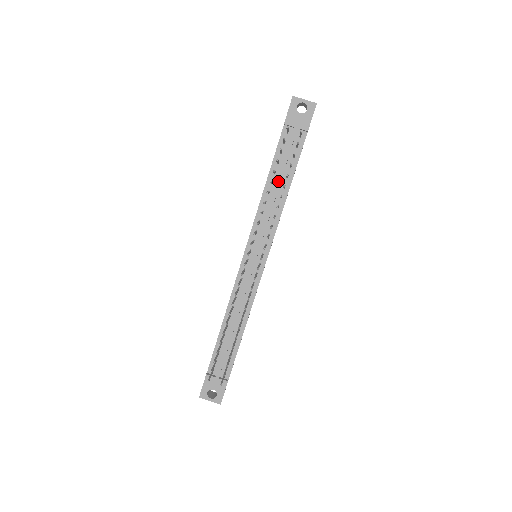
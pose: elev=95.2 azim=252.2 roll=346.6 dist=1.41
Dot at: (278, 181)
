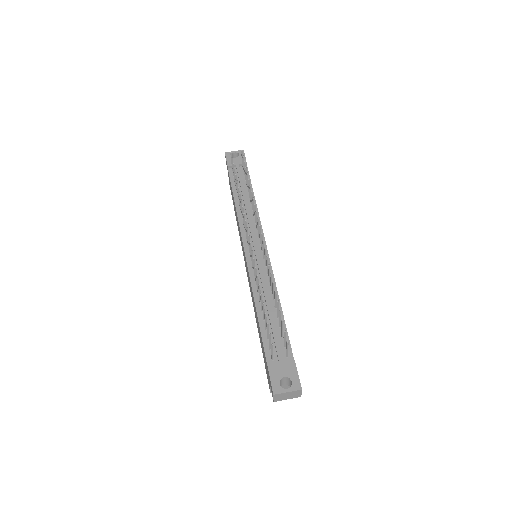
Dot at: (243, 194)
